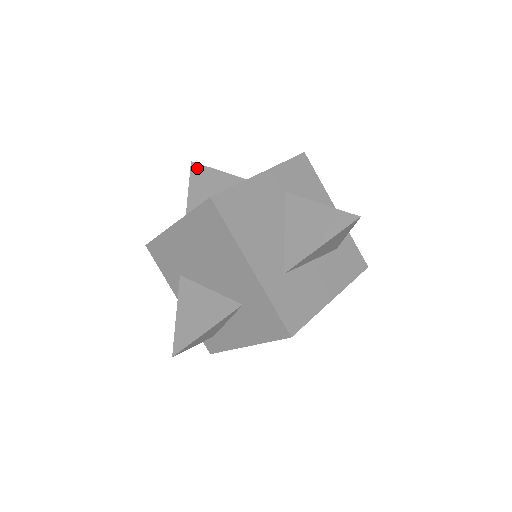
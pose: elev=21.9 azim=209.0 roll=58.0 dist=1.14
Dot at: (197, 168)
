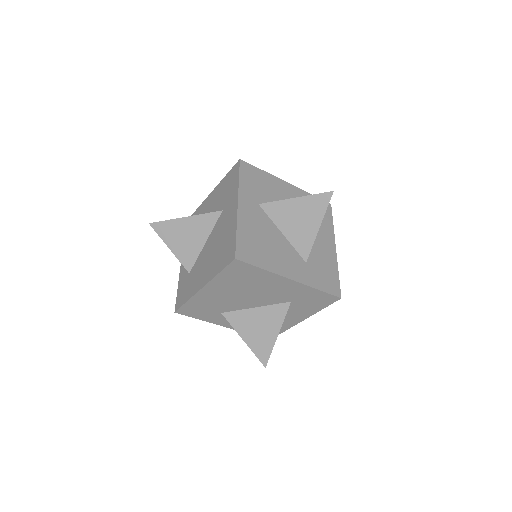
Dot at: (160, 226)
